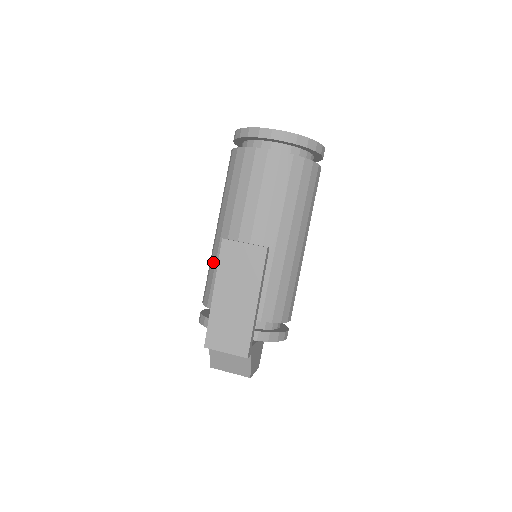
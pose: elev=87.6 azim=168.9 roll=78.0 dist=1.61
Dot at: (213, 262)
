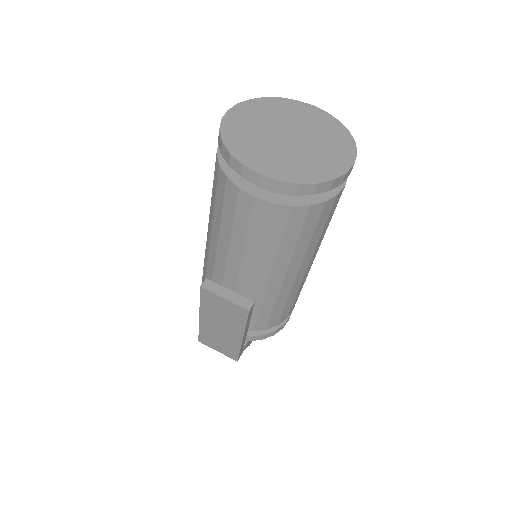
Dot at: (205, 264)
